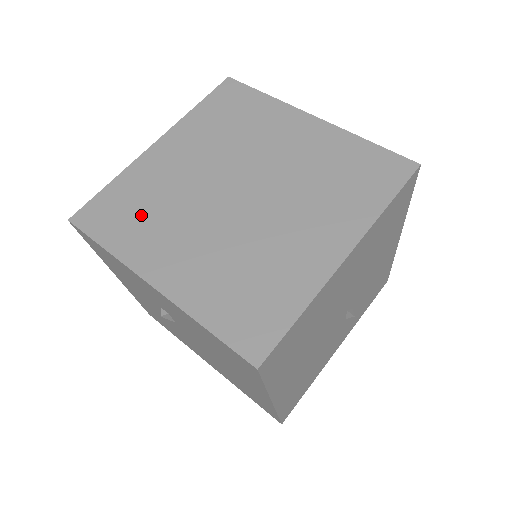
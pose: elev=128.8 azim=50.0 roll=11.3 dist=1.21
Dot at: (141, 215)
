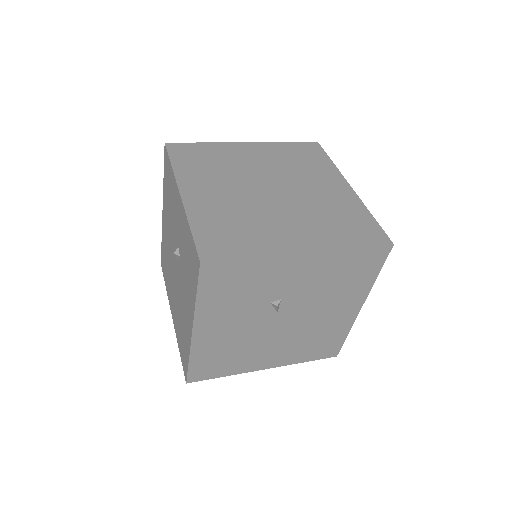
Dot at: (241, 229)
